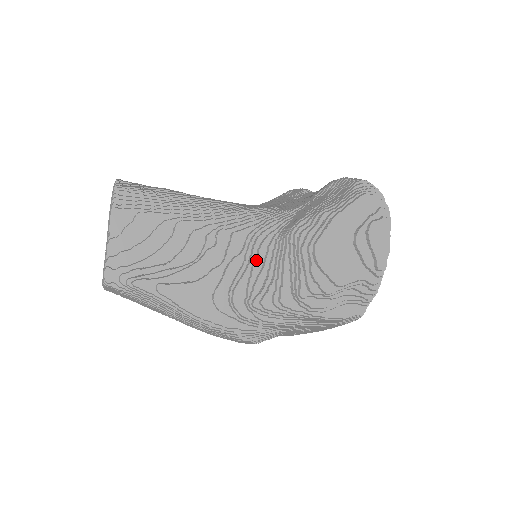
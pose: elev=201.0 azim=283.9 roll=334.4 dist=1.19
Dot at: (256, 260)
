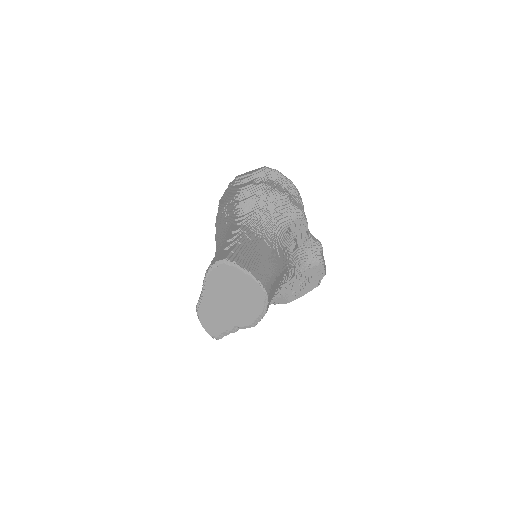
Dot at: occluded
